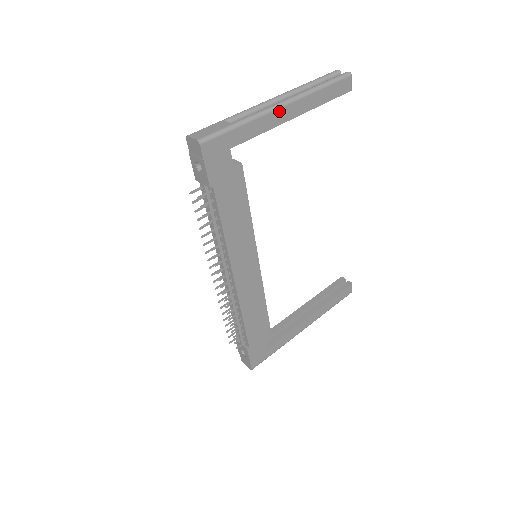
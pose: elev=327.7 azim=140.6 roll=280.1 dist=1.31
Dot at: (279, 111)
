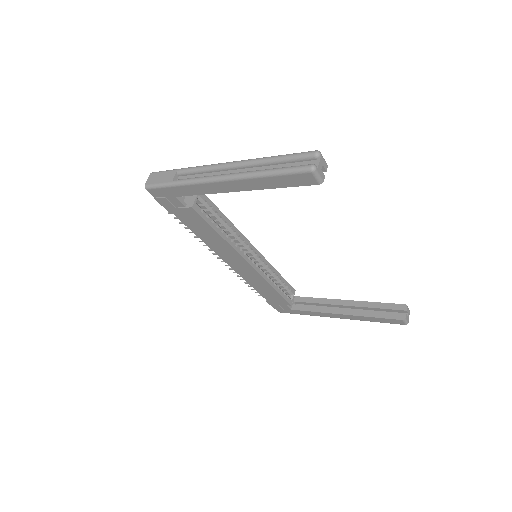
Dot at: (215, 184)
